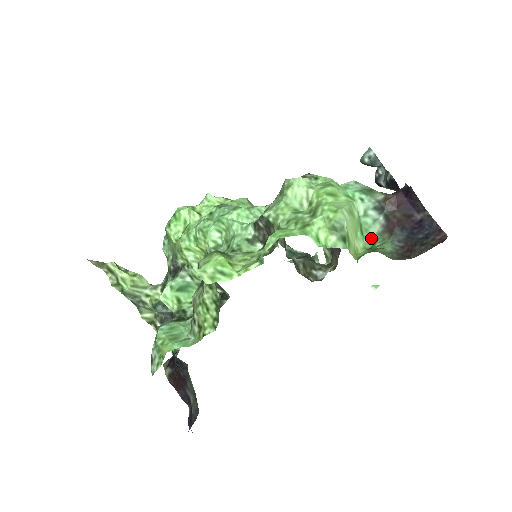
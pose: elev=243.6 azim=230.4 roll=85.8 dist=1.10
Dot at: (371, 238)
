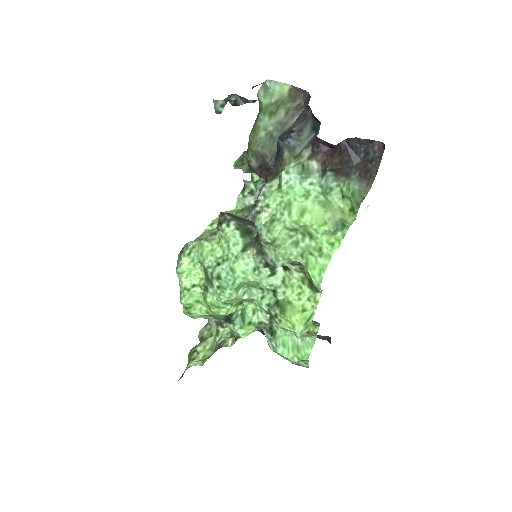
Dot at: (333, 188)
